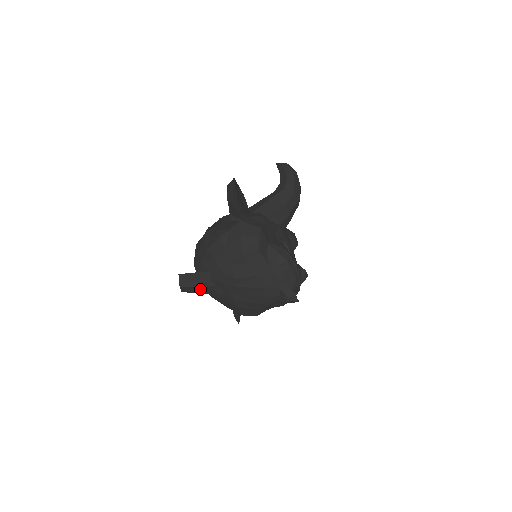
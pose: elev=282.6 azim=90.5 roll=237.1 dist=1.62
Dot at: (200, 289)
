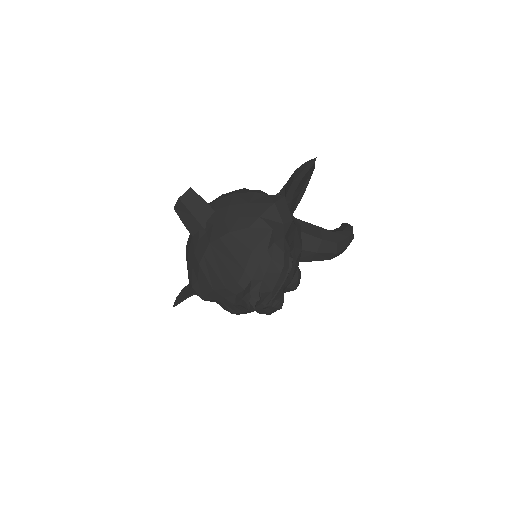
Dot at: (190, 219)
